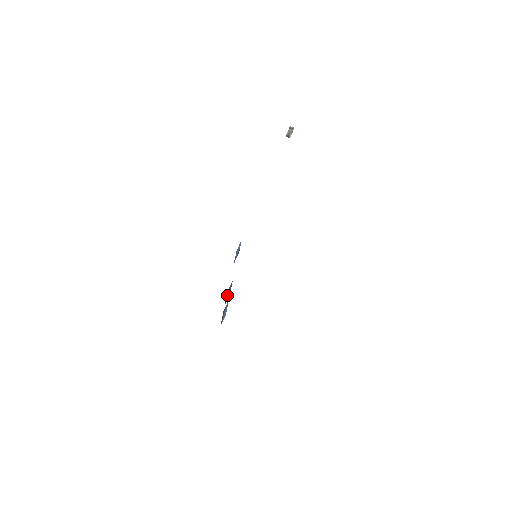
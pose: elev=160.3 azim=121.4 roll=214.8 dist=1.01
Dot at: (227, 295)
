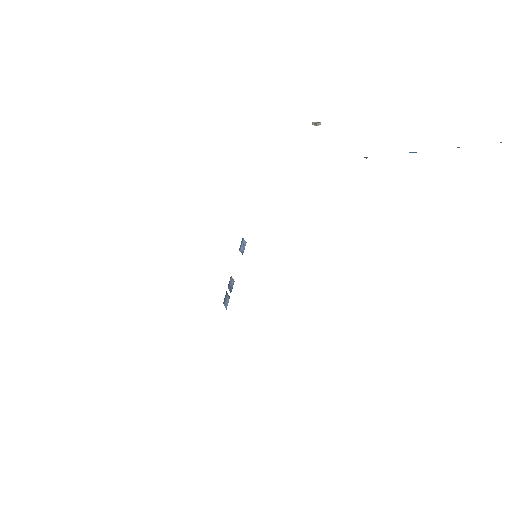
Dot at: (230, 283)
